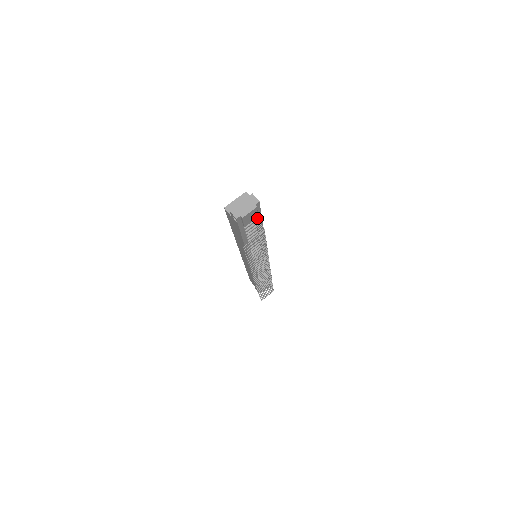
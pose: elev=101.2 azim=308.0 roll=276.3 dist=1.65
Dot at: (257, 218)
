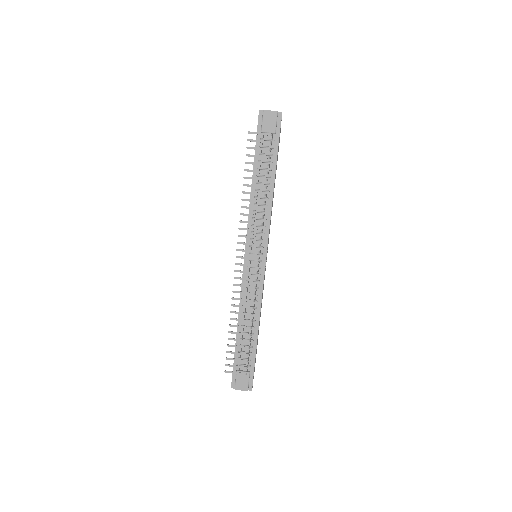
Dot at: (274, 140)
